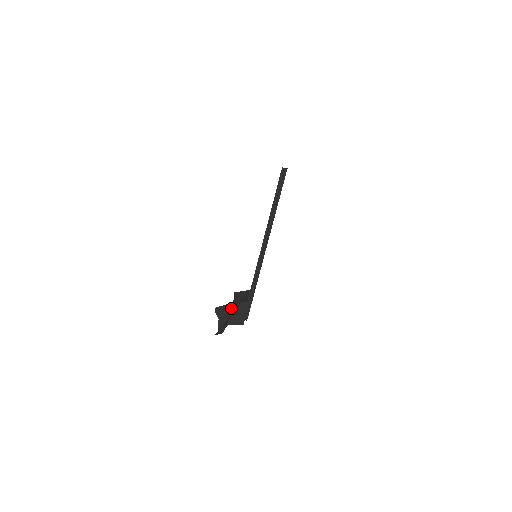
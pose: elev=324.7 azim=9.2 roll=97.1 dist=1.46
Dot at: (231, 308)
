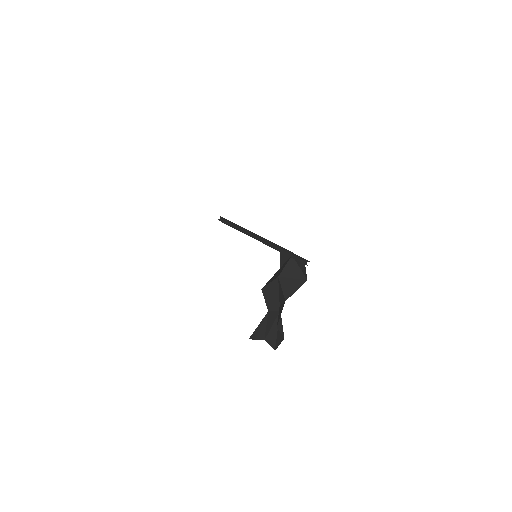
Dot at: (270, 316)
